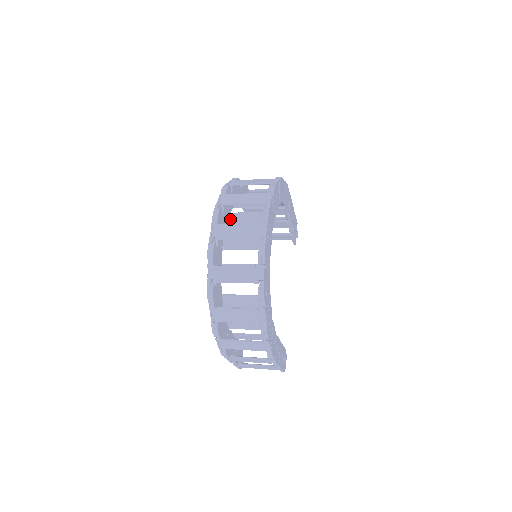
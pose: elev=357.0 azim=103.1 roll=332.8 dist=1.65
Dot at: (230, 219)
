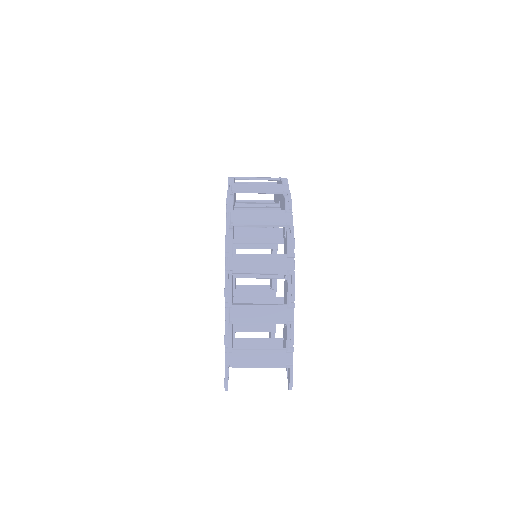
Dot at: occluded
